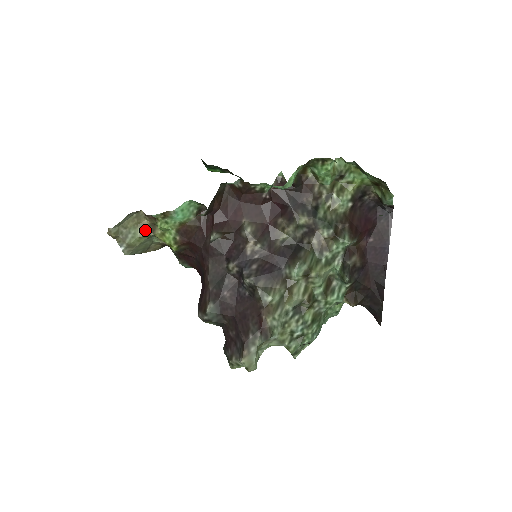
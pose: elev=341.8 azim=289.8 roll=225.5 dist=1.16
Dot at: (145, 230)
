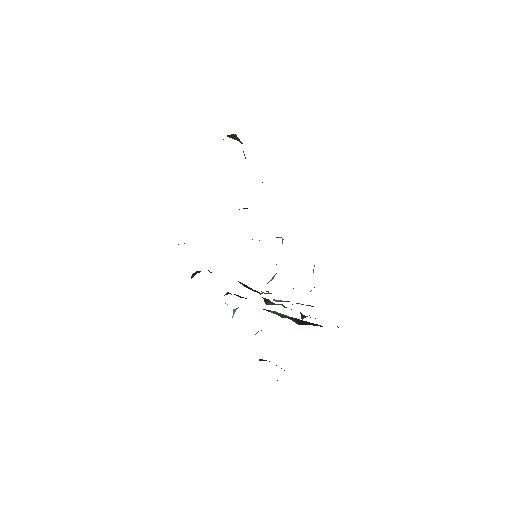
Dot at: occluded
